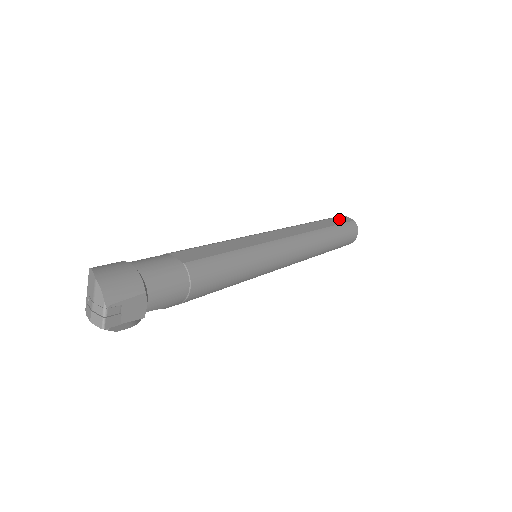
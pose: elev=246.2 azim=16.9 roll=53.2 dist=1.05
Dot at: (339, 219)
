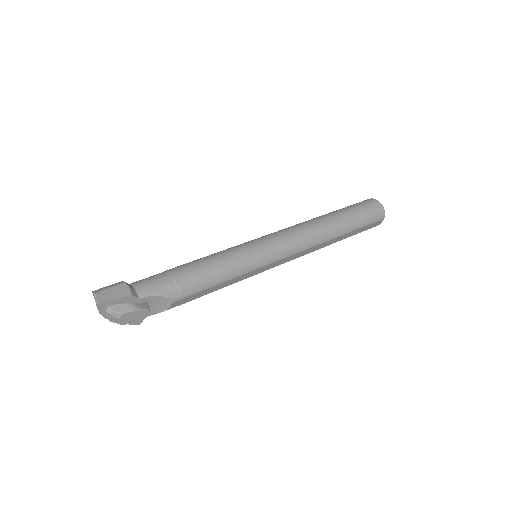
Dot at: occluded
